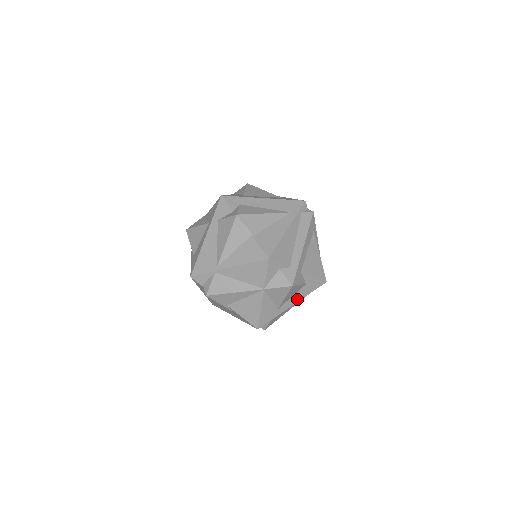
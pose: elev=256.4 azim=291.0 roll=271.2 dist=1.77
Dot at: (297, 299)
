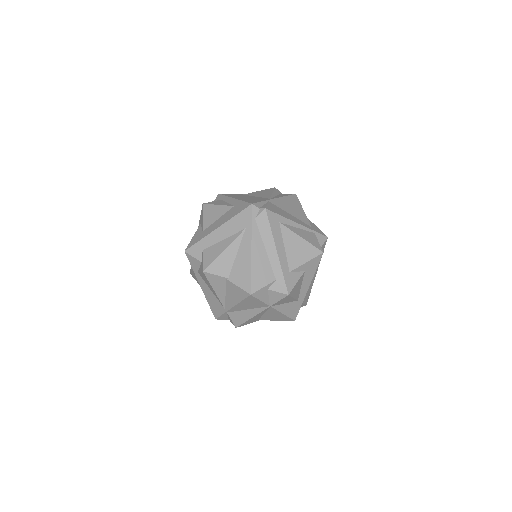
Dot at: (308, 282)
